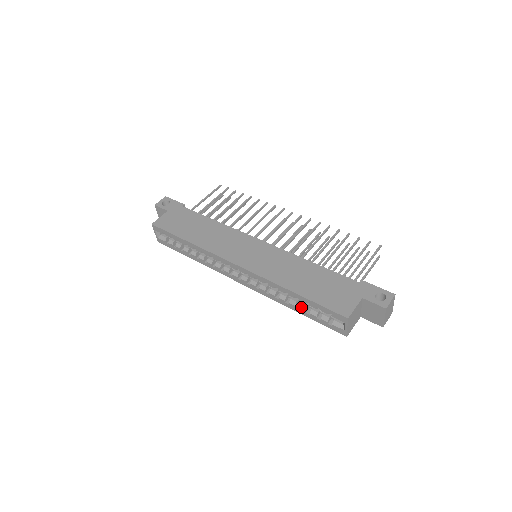
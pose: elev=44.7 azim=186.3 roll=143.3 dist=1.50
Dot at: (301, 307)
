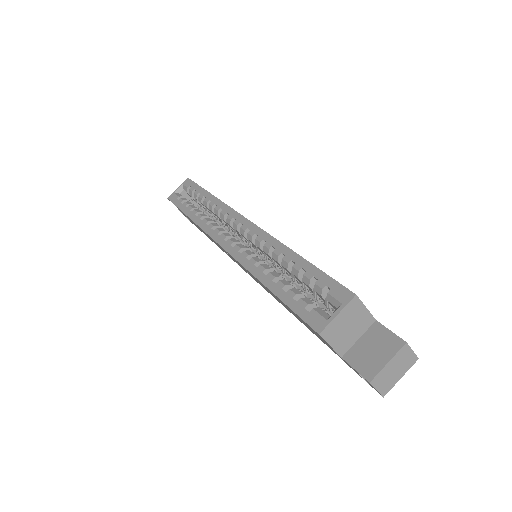
Dot at: (283, 281)
